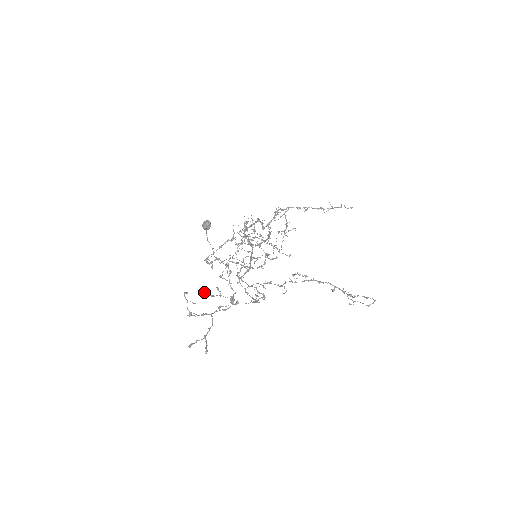
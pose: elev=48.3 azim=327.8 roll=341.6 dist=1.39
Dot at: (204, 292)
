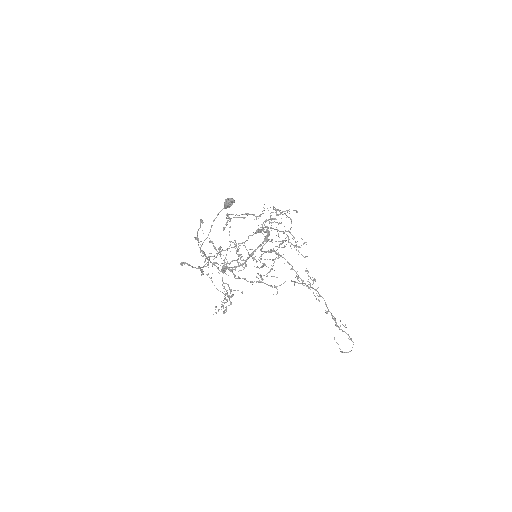
Dot at: occluded
